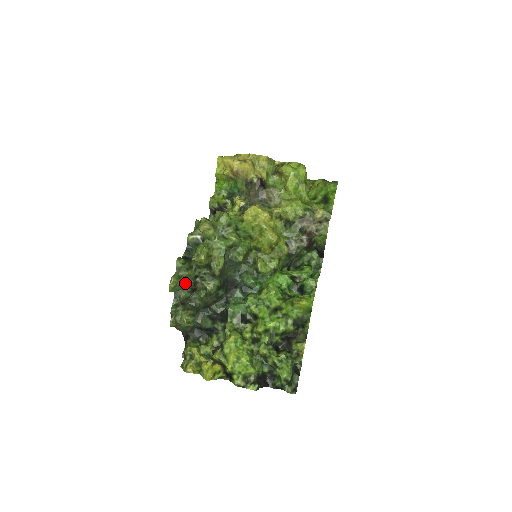
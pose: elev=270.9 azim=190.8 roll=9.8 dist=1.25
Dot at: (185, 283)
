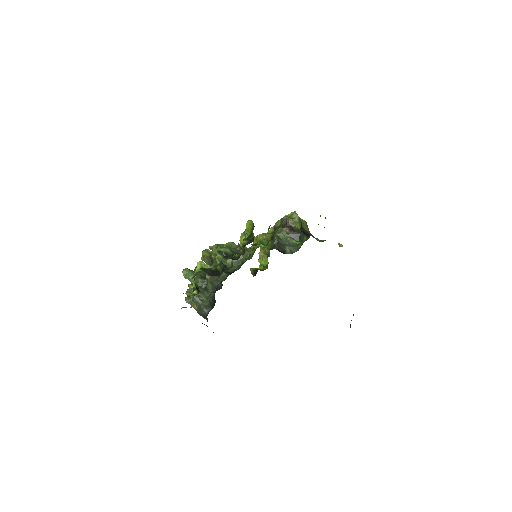
Dot at: (197, 274)
